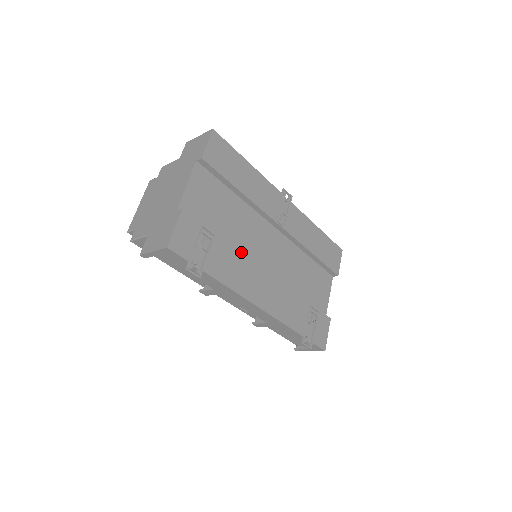
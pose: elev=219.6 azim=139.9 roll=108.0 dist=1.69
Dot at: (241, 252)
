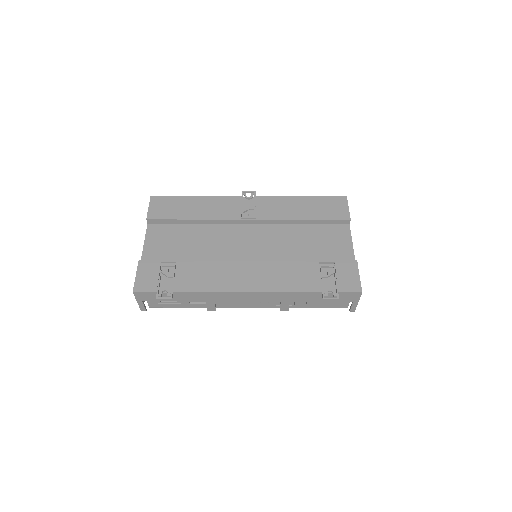
Dot at: (210, 260)
